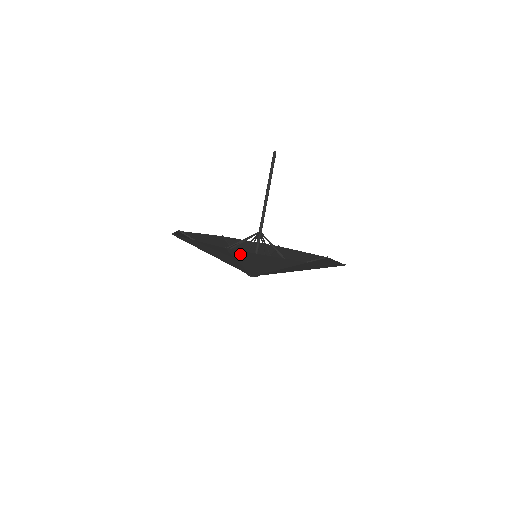
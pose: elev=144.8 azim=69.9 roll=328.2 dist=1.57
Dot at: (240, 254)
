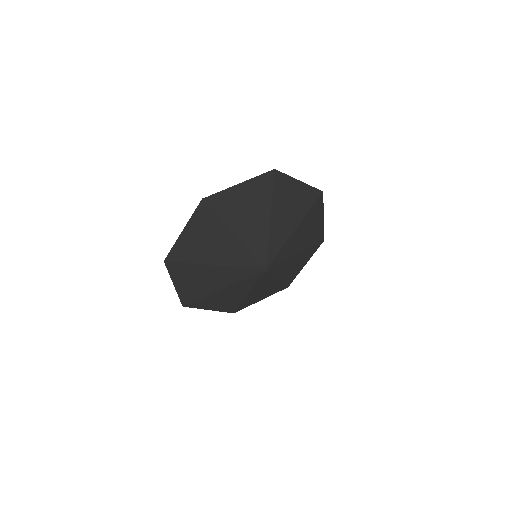
Dot at: (280, 186)
